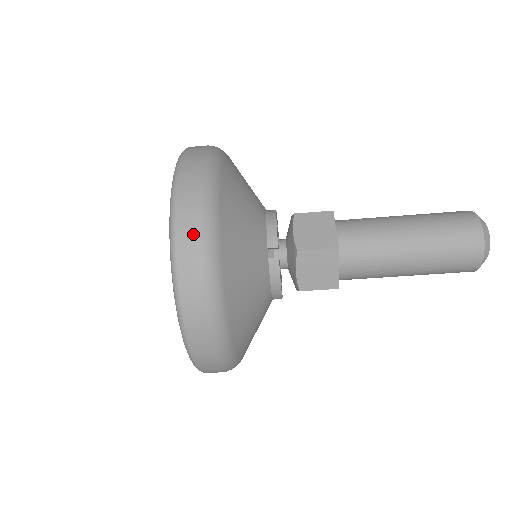
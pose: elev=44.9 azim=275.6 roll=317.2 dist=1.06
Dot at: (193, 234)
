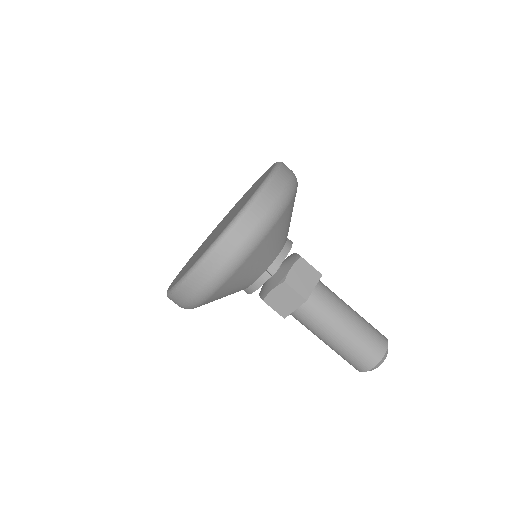
Dot at: (247, 233)
